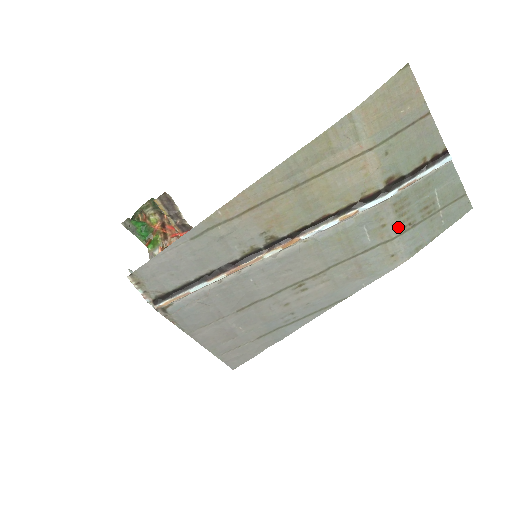
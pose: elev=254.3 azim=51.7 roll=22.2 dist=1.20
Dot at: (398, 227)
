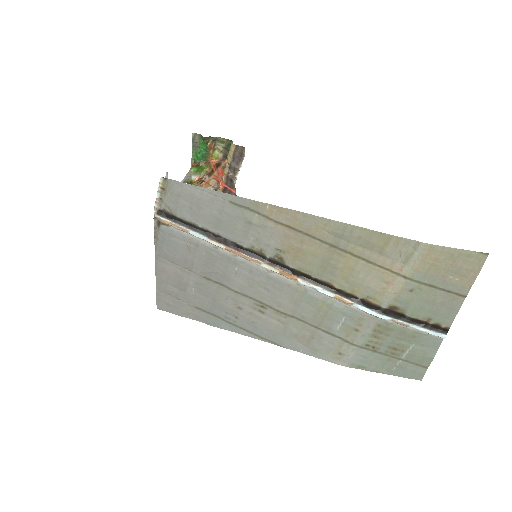
Dot at: (364, 341)
